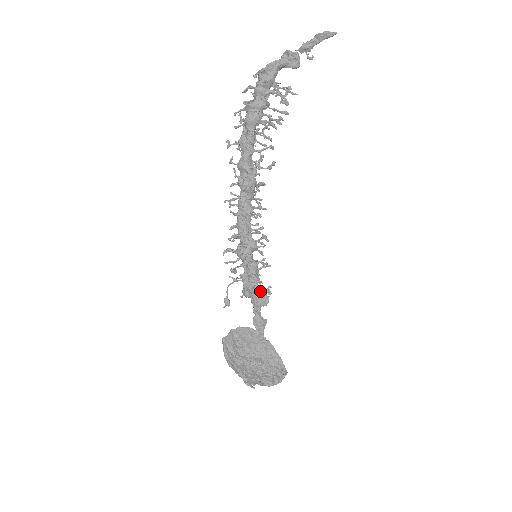
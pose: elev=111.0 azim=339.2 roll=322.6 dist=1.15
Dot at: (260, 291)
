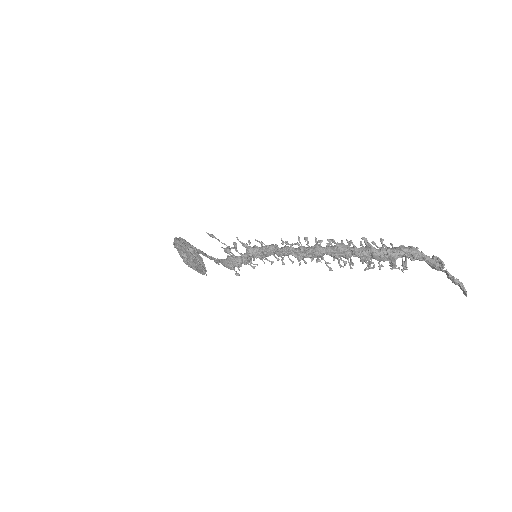
Dot at: (233, 269)
